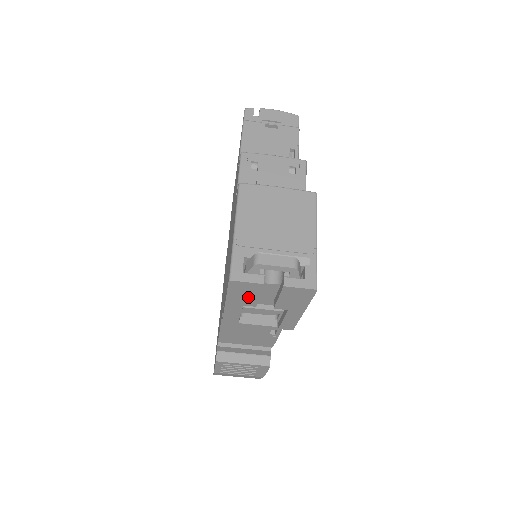
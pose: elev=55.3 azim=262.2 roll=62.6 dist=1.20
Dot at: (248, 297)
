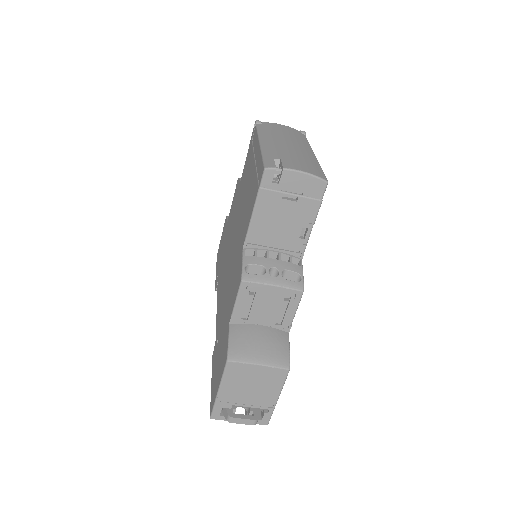
Dot at: occluded
